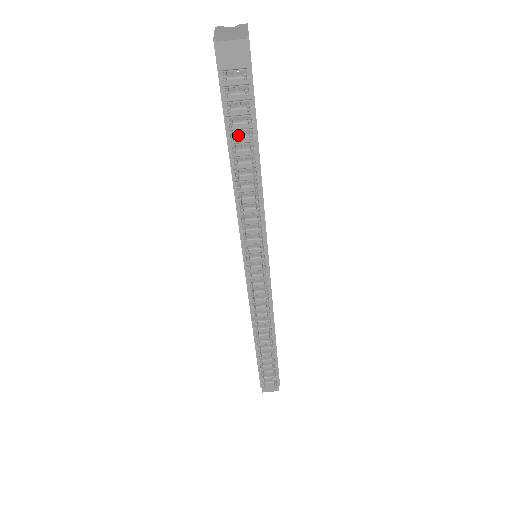
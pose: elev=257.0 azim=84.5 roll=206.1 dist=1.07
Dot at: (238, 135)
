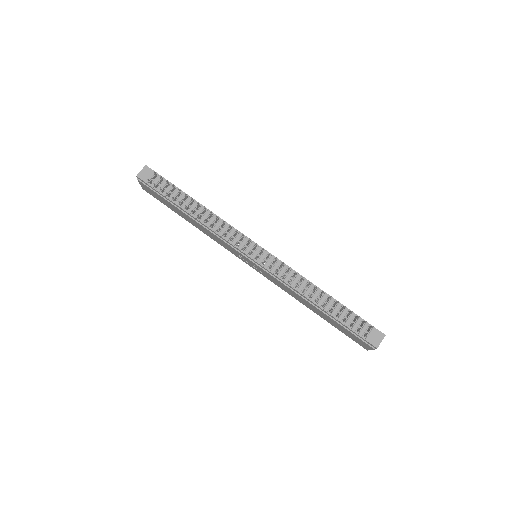
Dot at: (177, 199)
